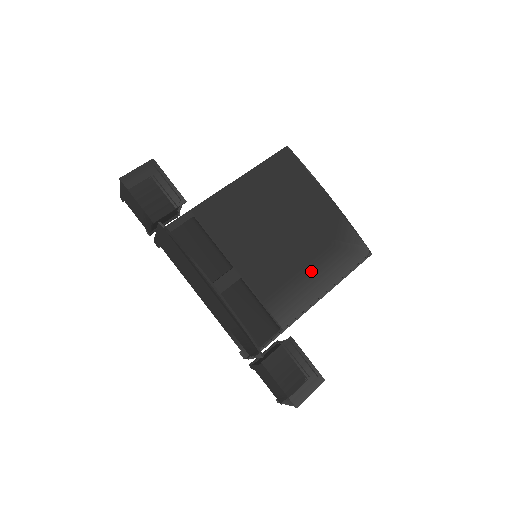
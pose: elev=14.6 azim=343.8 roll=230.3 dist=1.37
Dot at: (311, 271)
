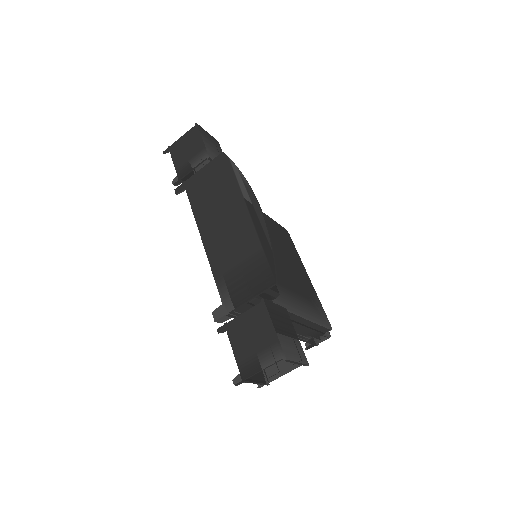
Dot at: (296, 297)
